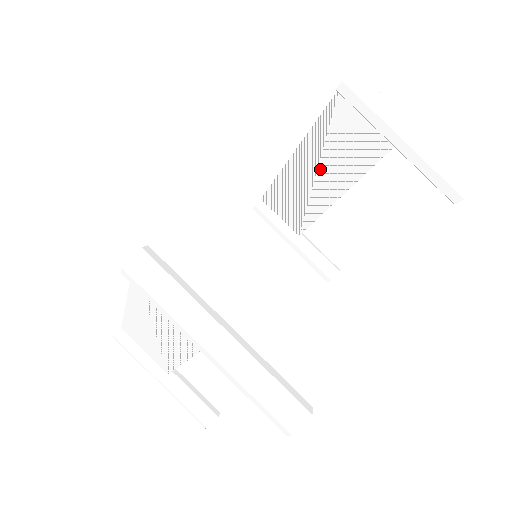
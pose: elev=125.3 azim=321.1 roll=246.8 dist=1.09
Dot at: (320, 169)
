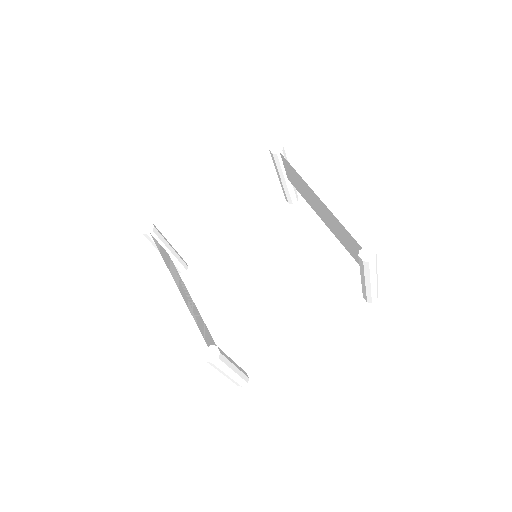
Dot at: (326, 215)
